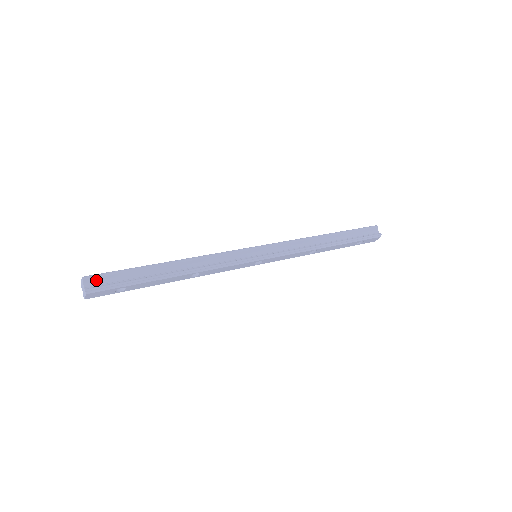
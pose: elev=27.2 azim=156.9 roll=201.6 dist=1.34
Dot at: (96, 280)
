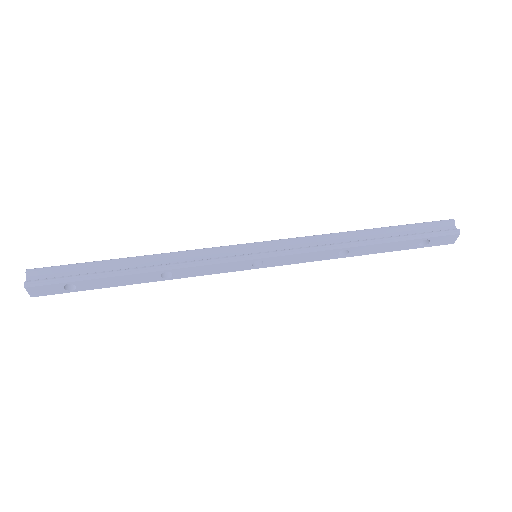
Dot at: (41, 274)
